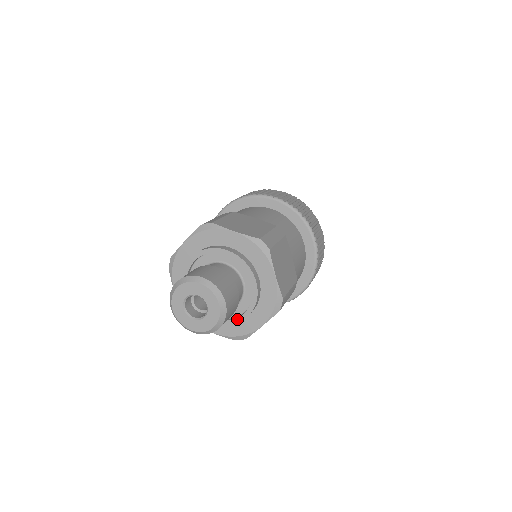
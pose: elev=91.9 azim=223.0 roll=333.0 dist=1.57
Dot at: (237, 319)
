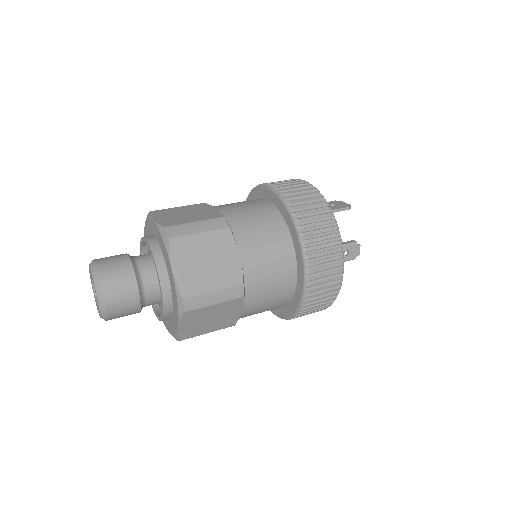
Dot at: (153, 307)
